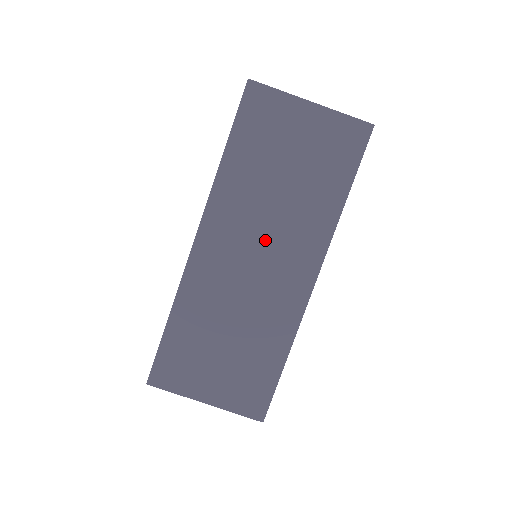
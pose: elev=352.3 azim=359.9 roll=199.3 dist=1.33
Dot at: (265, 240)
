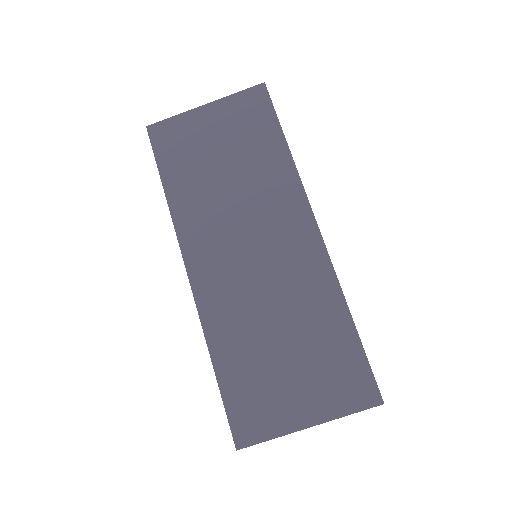
Dot at: (247, 228)
